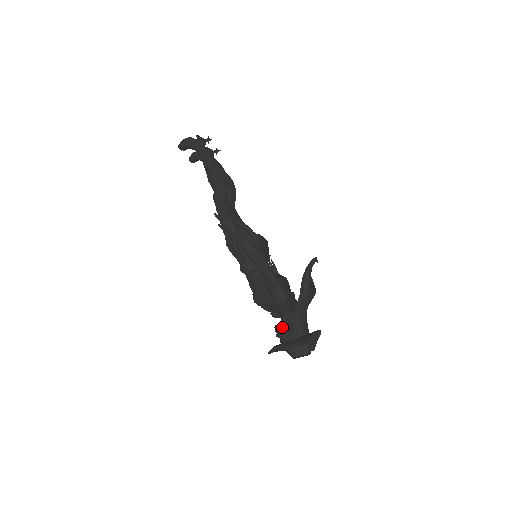
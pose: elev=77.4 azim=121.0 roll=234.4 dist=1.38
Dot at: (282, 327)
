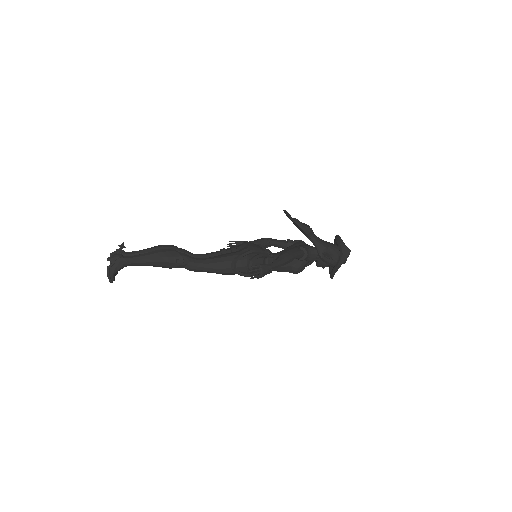
Dot at: (327, 262)
